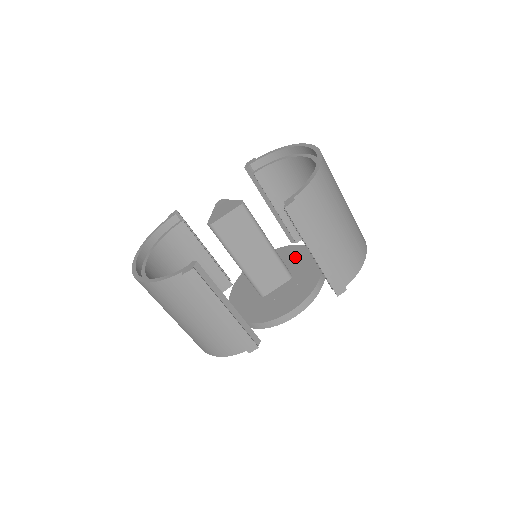
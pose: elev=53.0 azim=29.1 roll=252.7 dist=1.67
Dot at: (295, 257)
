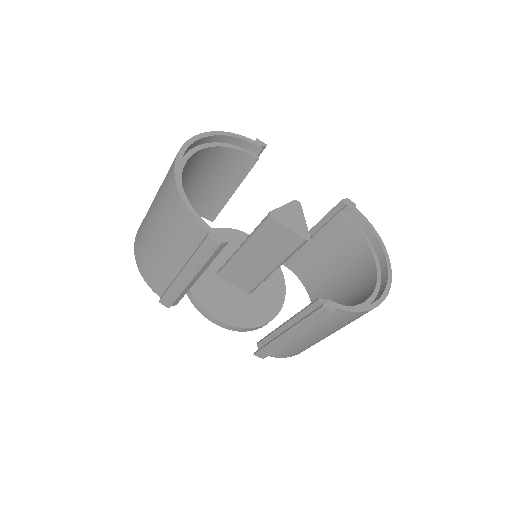
Dot at: (270, 280)
